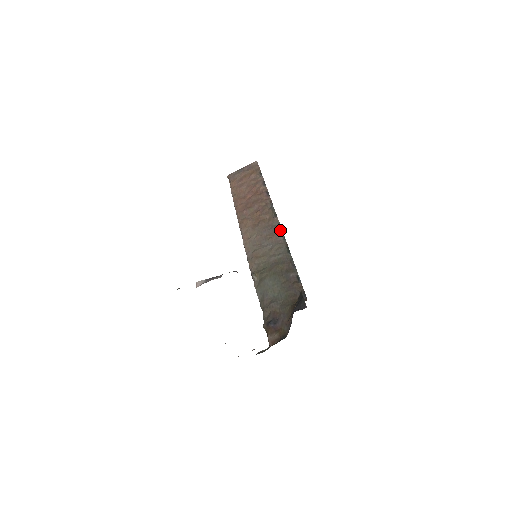
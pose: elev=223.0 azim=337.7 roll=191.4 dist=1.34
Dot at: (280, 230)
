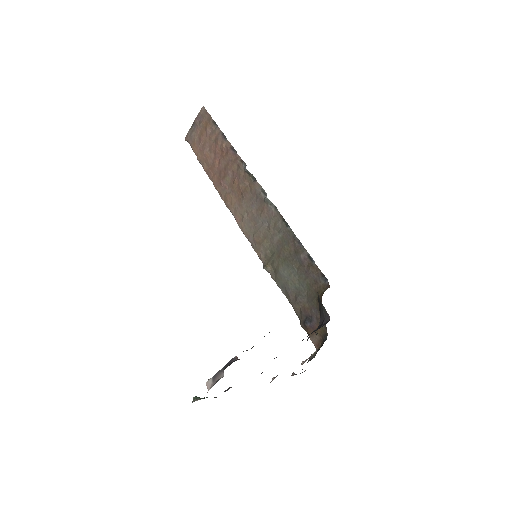
Dot at: (266, 200)
